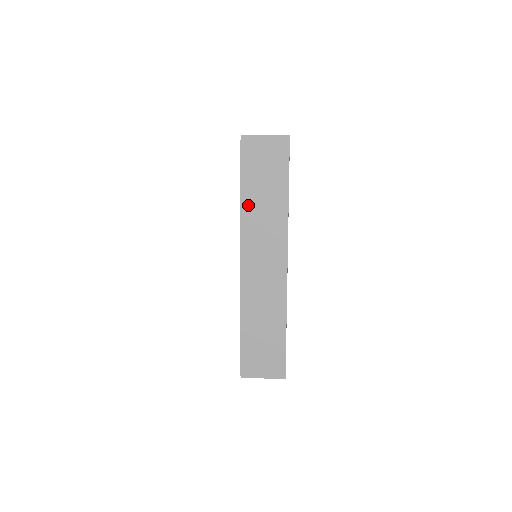
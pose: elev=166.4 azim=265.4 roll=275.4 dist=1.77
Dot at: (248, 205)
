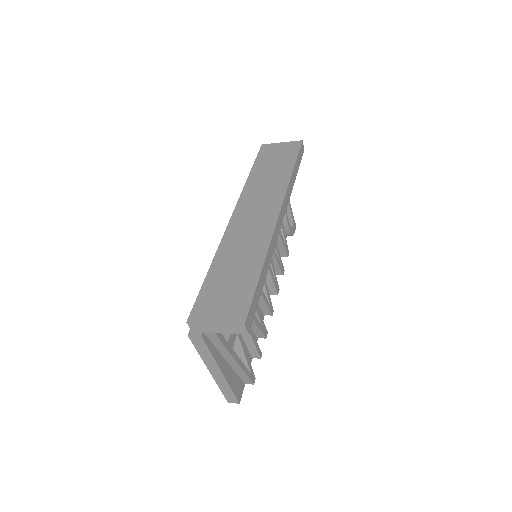
Dot at: (253, 180)
